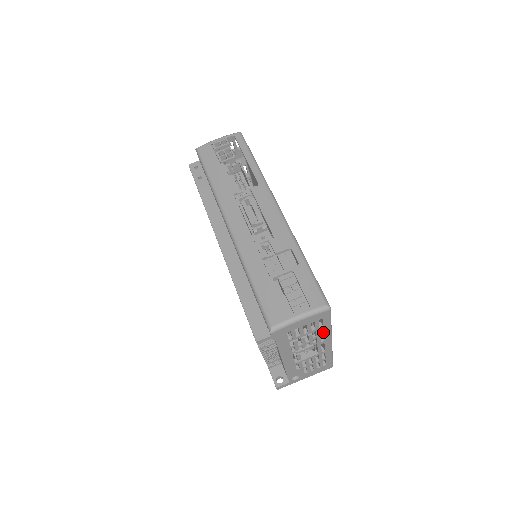
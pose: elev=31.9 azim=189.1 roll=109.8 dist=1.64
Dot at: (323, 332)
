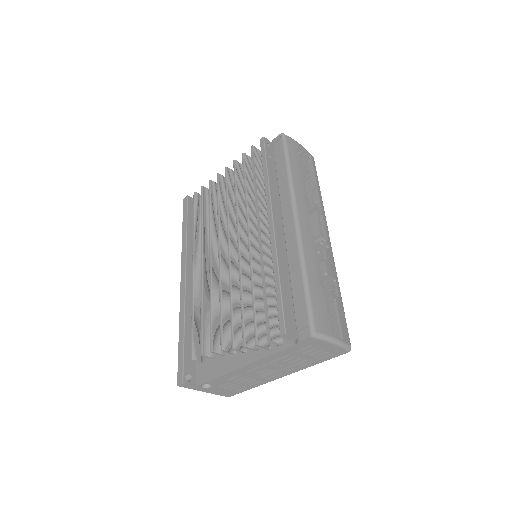
Dot at: (305, 364)
